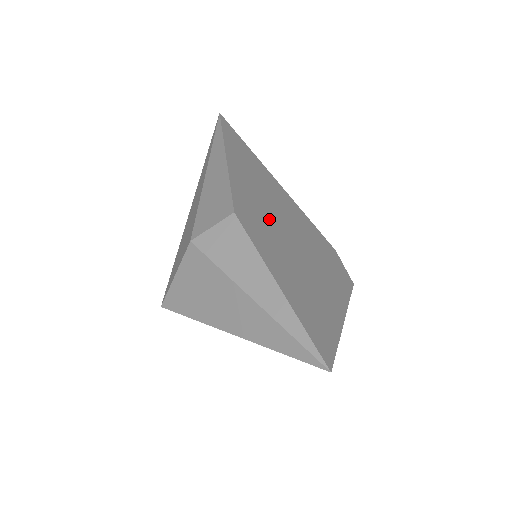
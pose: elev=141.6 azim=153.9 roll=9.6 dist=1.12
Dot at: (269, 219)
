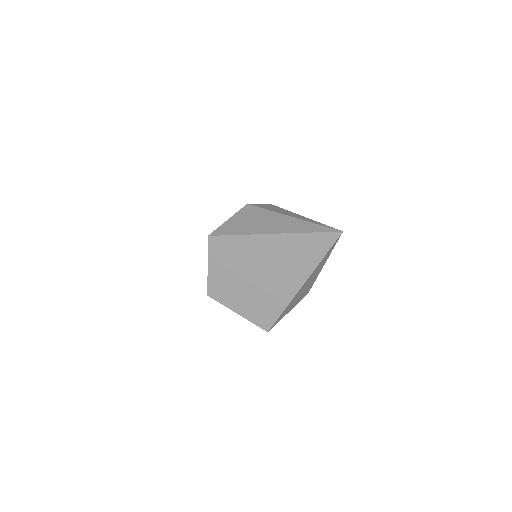
Dot at: occluded
